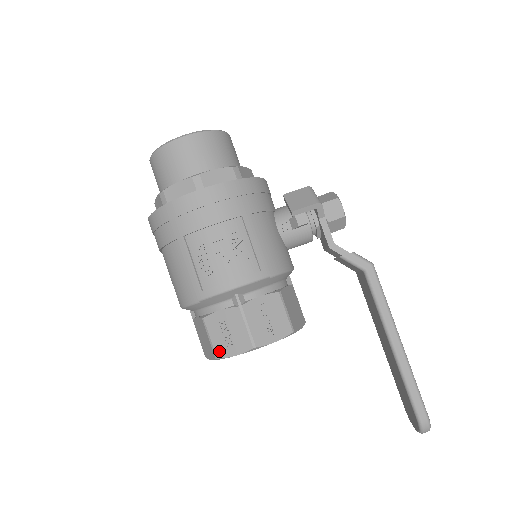
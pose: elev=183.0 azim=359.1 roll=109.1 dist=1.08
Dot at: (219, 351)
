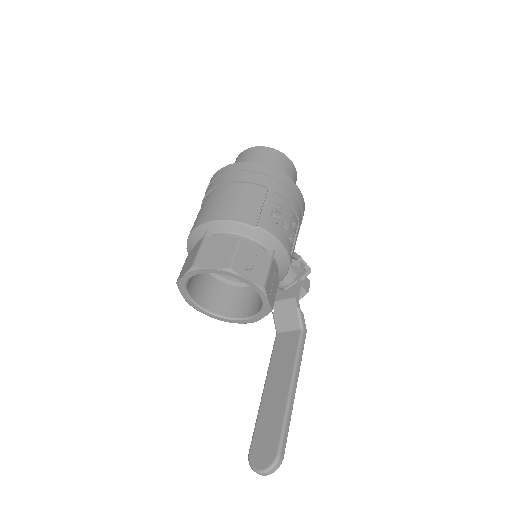
Dot at: (237, 266)
